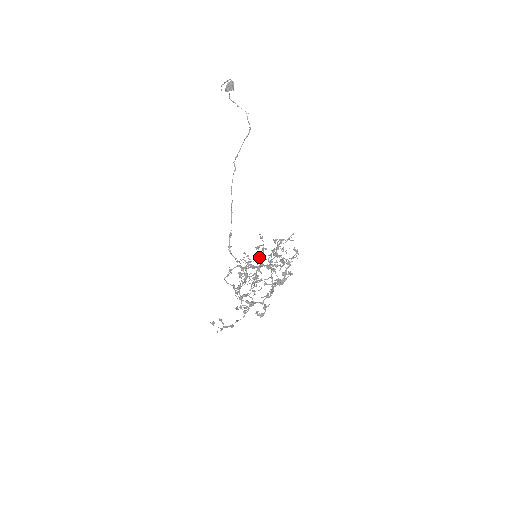
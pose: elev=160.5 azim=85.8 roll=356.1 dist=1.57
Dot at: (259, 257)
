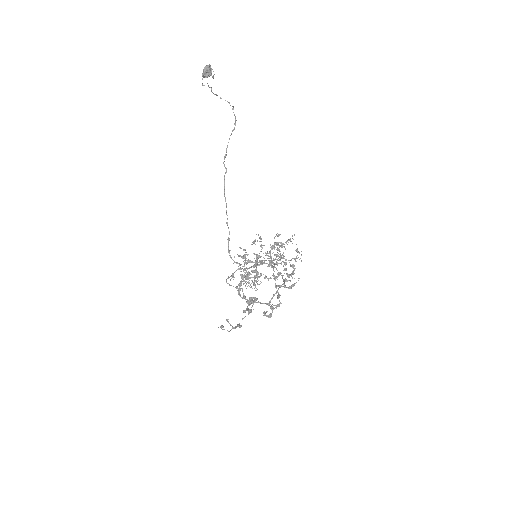
Dot at: occluded
